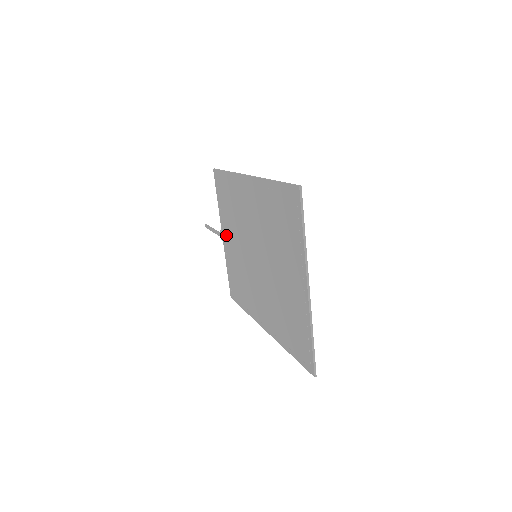
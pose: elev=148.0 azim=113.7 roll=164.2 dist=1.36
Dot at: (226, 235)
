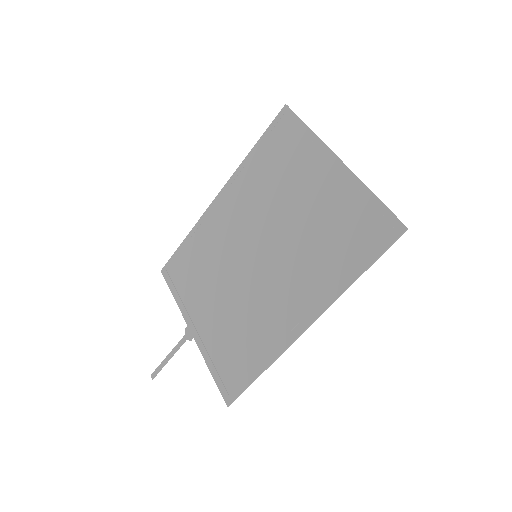
Dot at: (198, 316)
